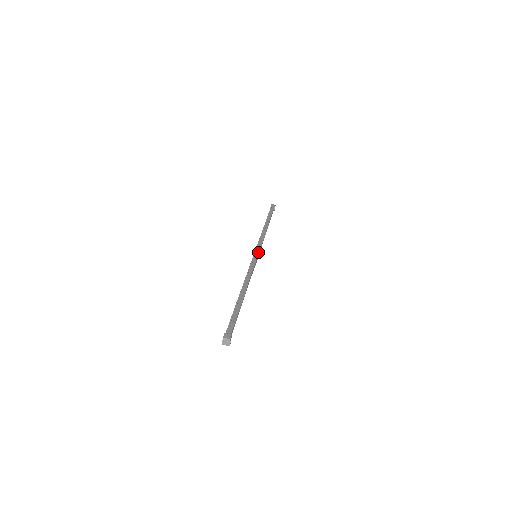
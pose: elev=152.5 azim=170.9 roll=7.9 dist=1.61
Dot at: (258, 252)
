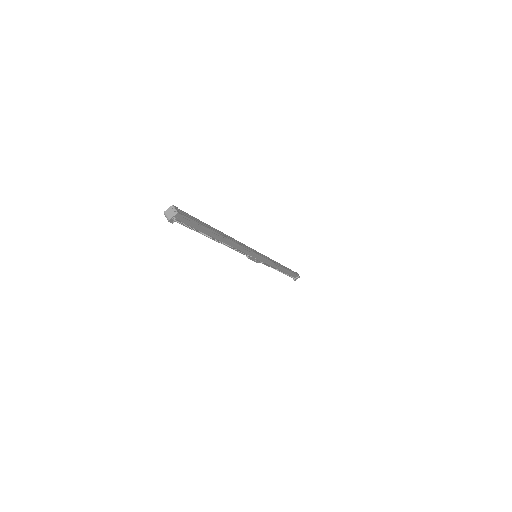
Dot at: (261, 255)
